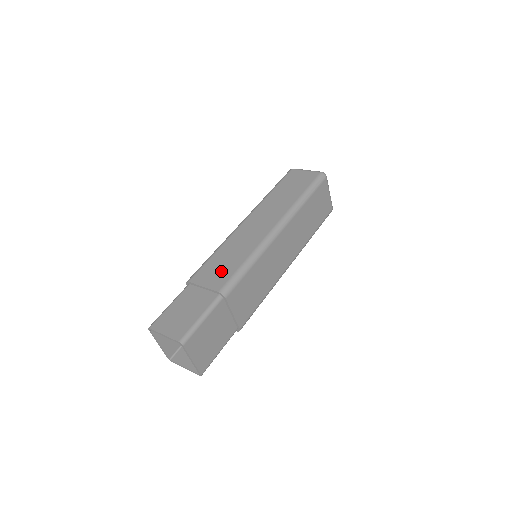
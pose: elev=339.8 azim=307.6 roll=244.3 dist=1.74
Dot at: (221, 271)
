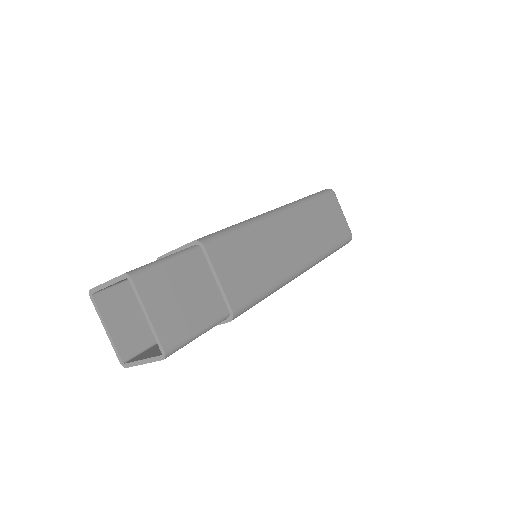
Dot at: occluded
